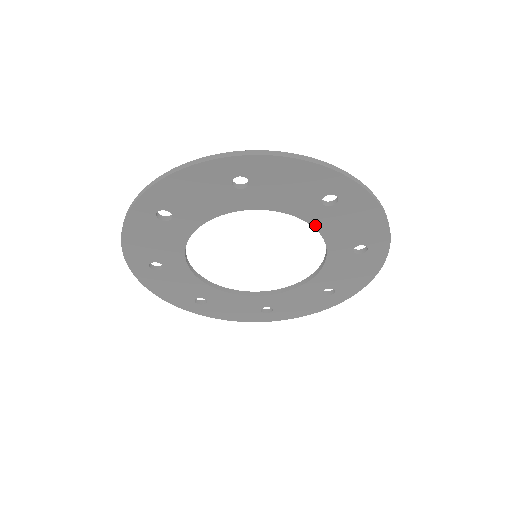
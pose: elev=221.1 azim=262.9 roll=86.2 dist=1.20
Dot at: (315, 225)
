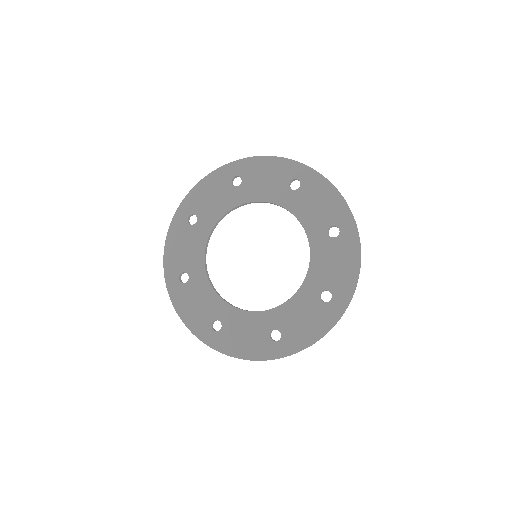
Dot at: (291, 210)
